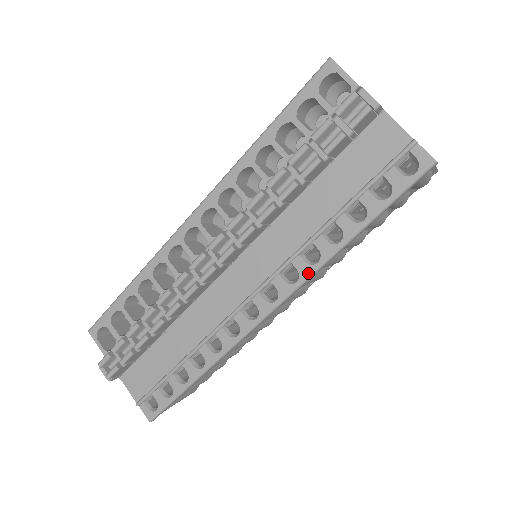
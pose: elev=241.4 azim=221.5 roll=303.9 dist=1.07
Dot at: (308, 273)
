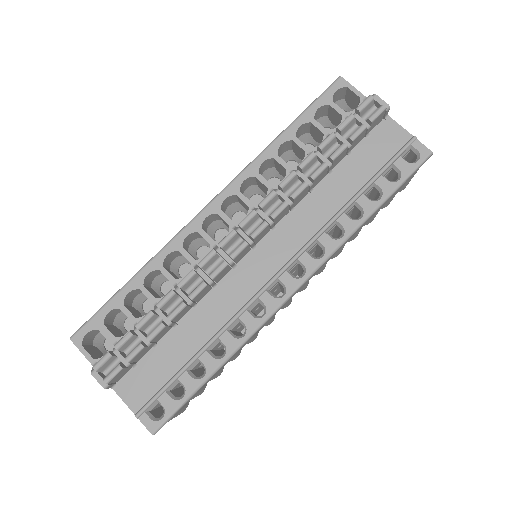
Dot at: (334, 247)
